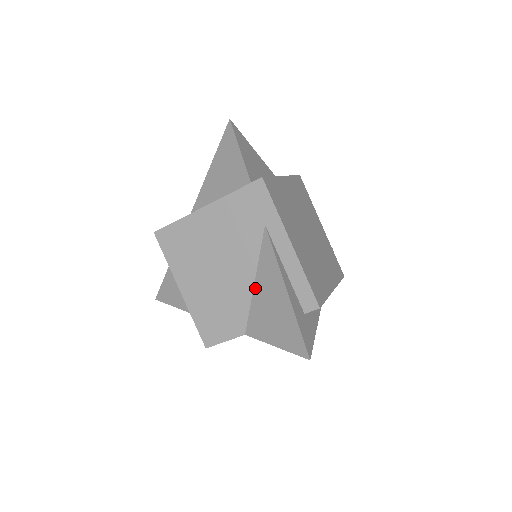
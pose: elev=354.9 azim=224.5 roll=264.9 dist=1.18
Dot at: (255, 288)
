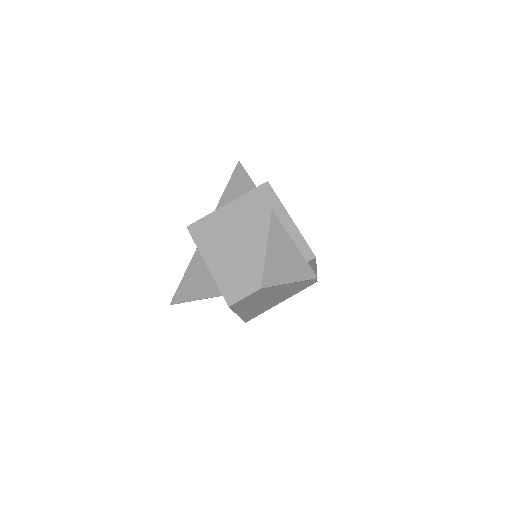
Dot at: (267, 252)
